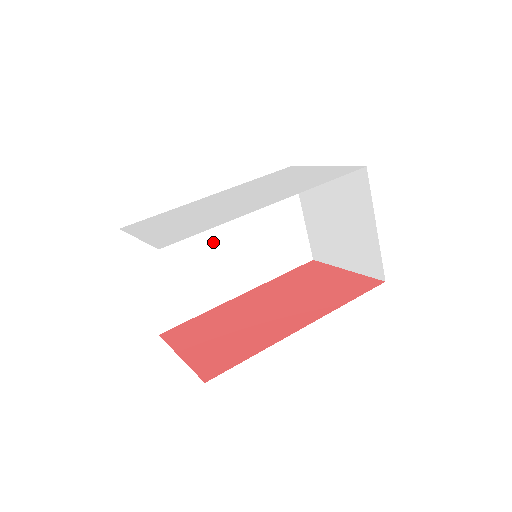
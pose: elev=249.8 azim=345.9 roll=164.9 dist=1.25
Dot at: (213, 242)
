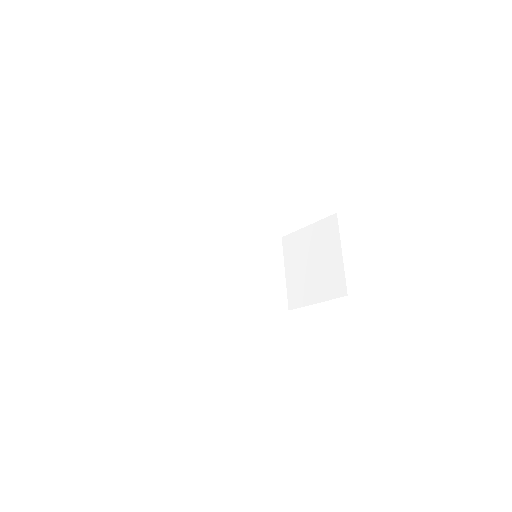
Dot at: (221, 258)
